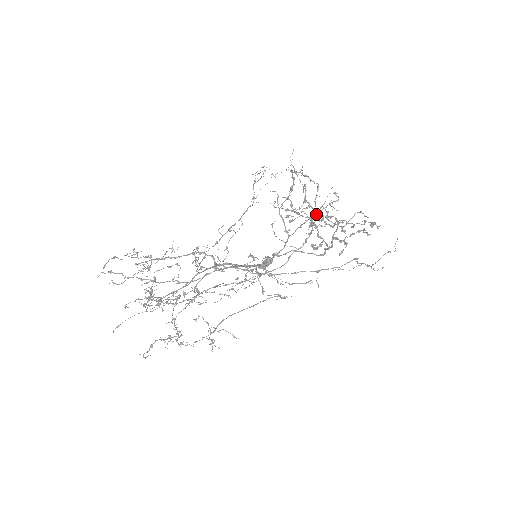
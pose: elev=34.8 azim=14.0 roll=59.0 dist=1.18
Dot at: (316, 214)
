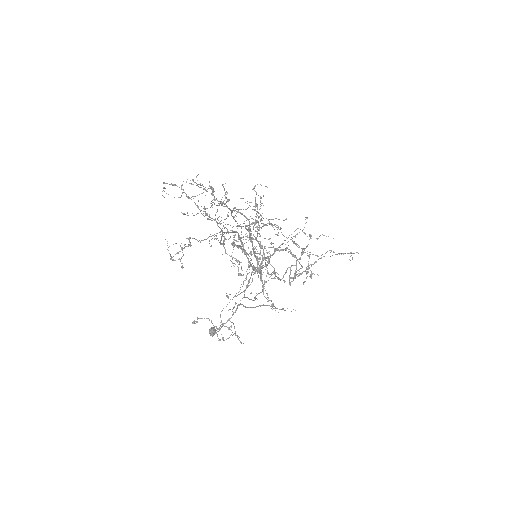
Dot at: (287, 242)
